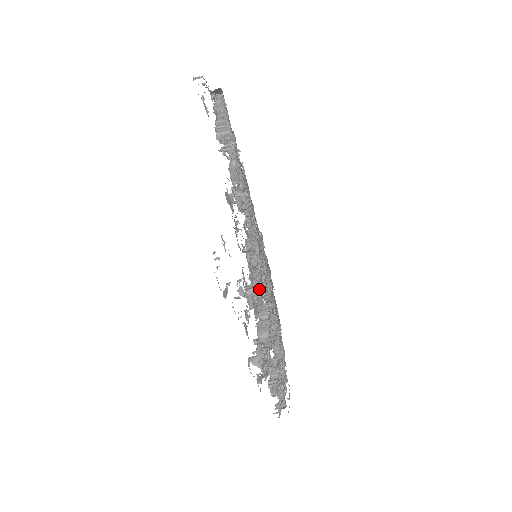
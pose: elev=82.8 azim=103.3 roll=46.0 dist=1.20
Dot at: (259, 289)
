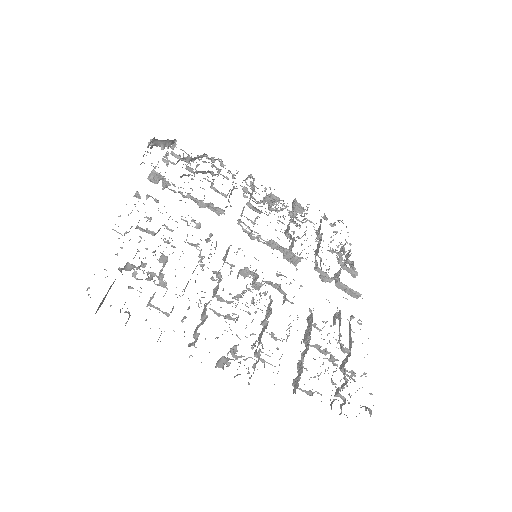
Dot at: (153, 296)
